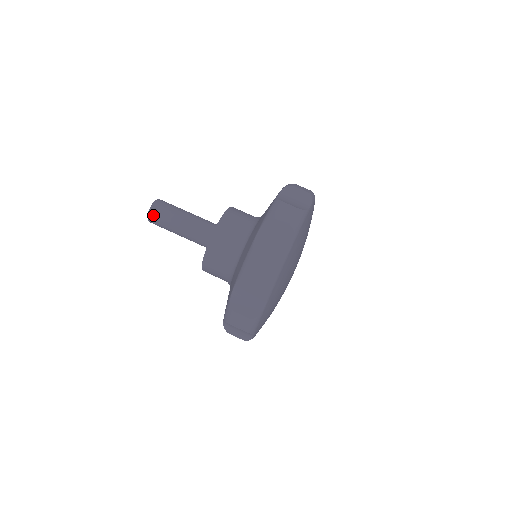
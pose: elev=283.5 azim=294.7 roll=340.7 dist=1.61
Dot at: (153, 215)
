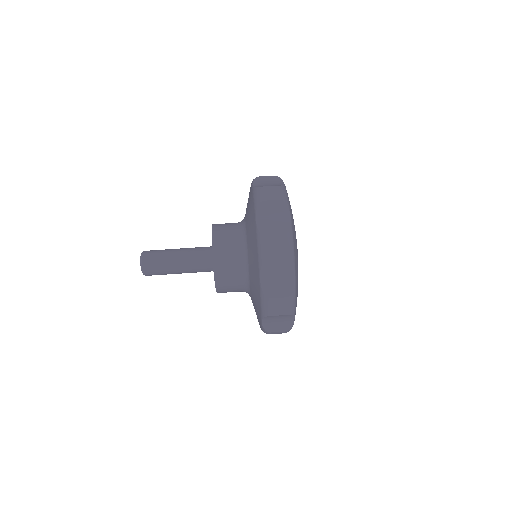
Dot at: (146, 265)
